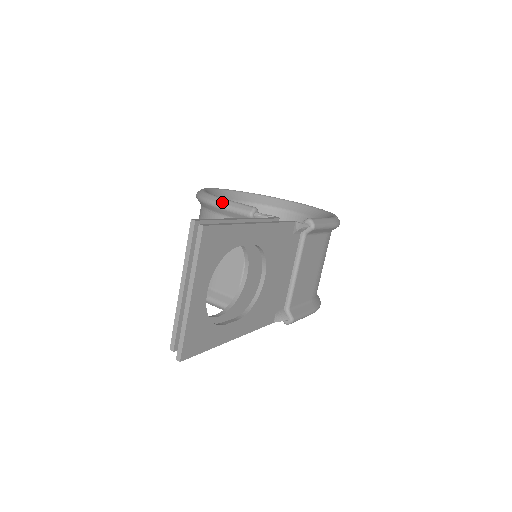
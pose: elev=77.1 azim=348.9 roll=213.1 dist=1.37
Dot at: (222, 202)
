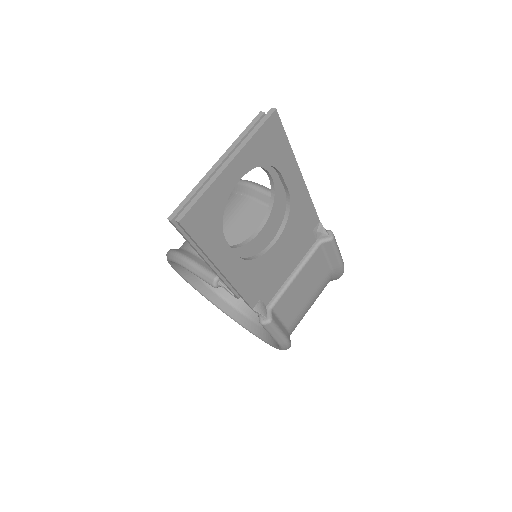
Dot at: (255, 183)
